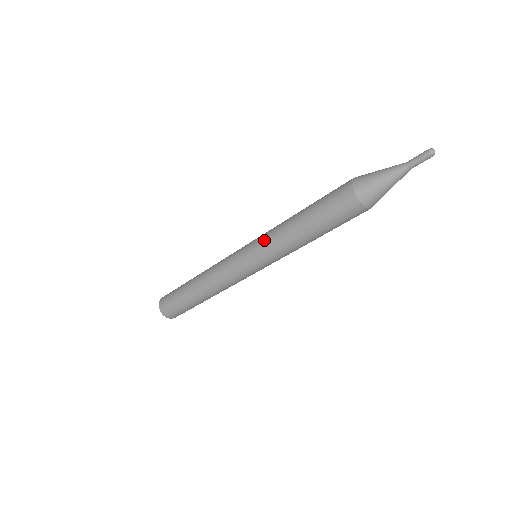
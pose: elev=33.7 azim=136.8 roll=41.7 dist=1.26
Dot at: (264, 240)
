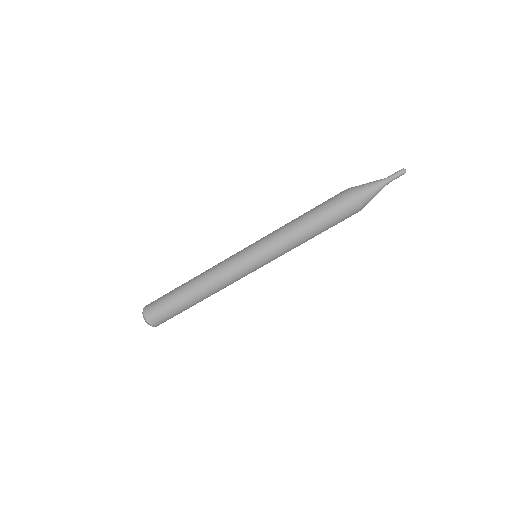
Dot at: (269, 234)
